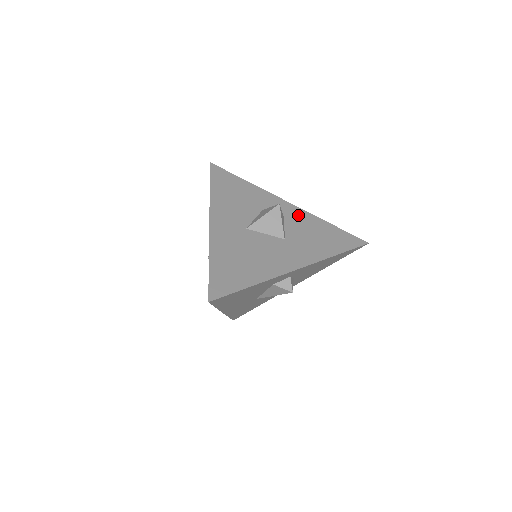
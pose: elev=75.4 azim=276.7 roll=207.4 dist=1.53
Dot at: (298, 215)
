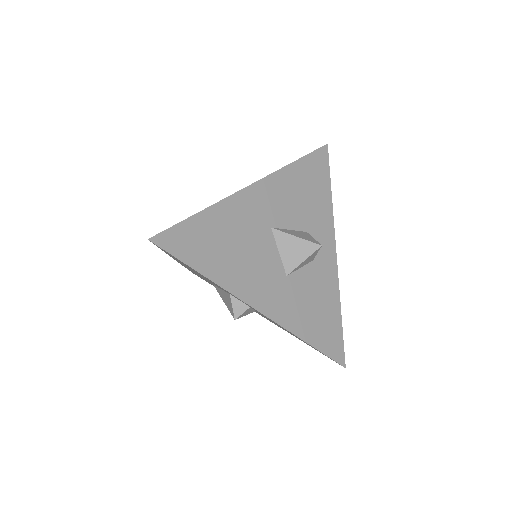
Dot at: (327, 273)
